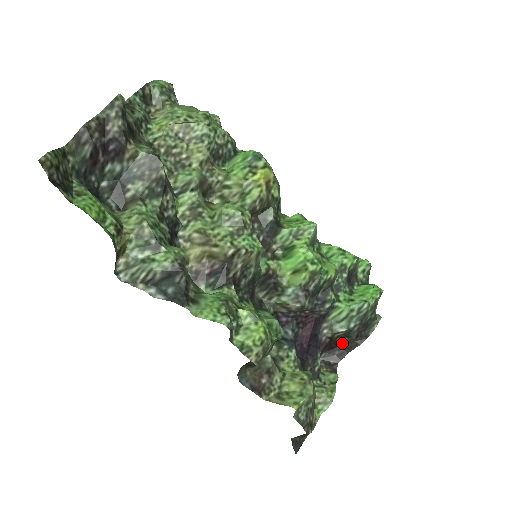
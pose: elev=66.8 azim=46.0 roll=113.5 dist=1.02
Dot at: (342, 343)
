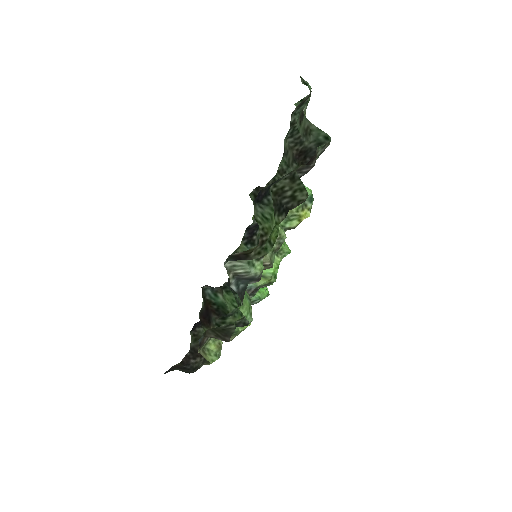
Dot at: occluded
